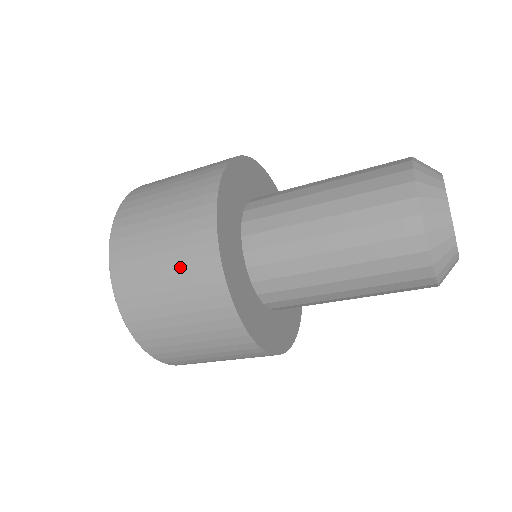
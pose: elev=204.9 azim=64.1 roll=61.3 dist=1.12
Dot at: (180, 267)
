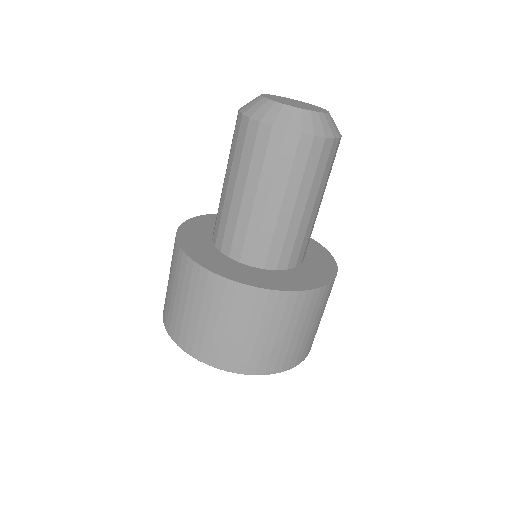
Dot at: occluded
